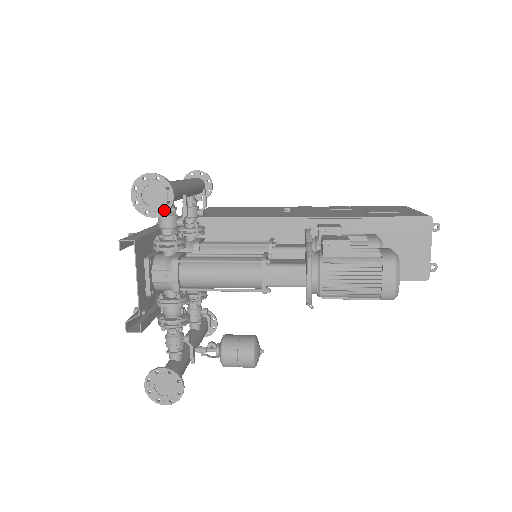
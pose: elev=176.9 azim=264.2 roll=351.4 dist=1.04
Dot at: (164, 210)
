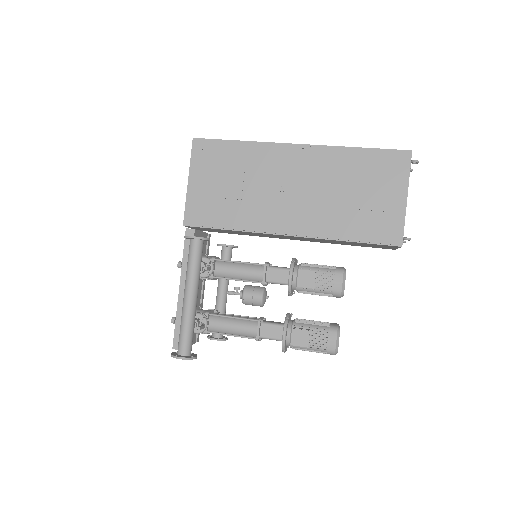
Dot at: occluded
